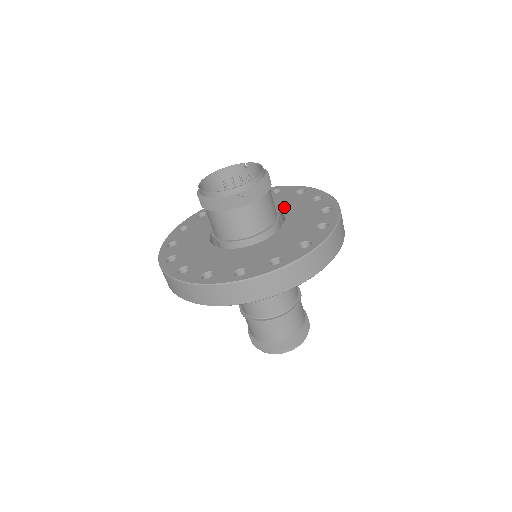
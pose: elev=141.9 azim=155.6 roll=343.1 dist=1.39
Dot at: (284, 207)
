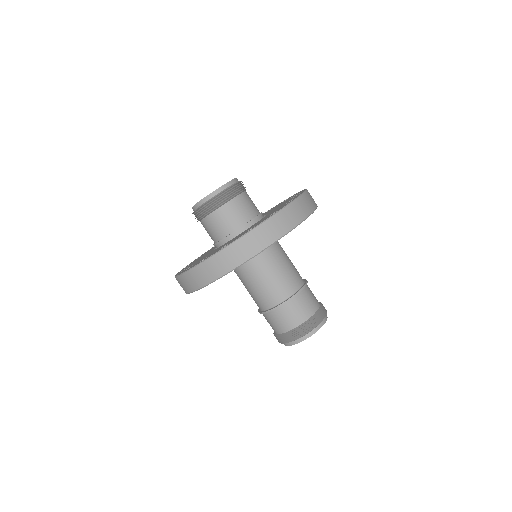
Dot at: occluded
